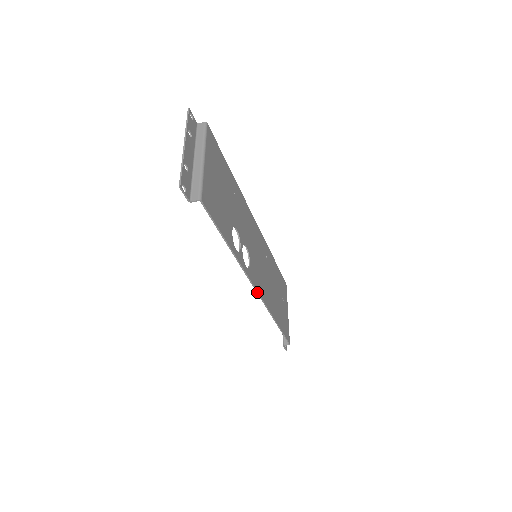
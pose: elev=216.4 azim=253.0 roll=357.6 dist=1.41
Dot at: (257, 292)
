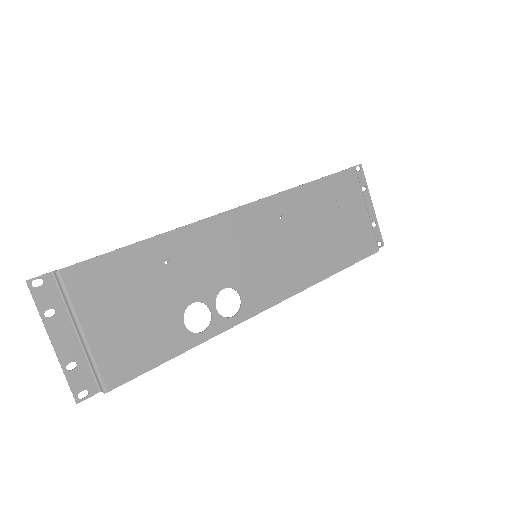
Dot at: (272, 306)
